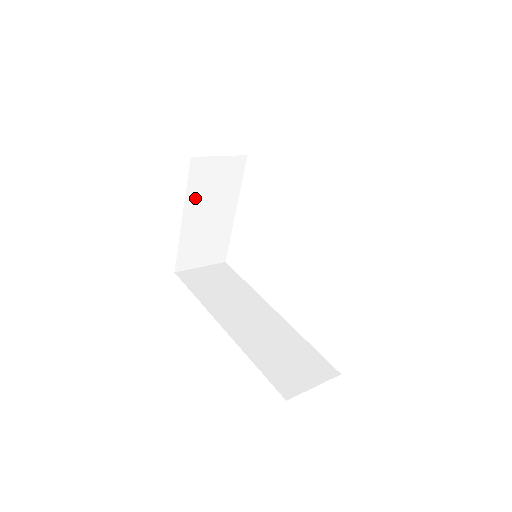
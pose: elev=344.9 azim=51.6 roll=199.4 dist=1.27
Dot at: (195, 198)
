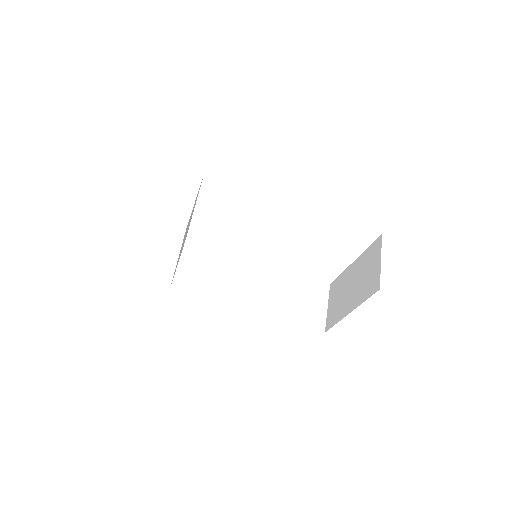
Dot at: occluded
